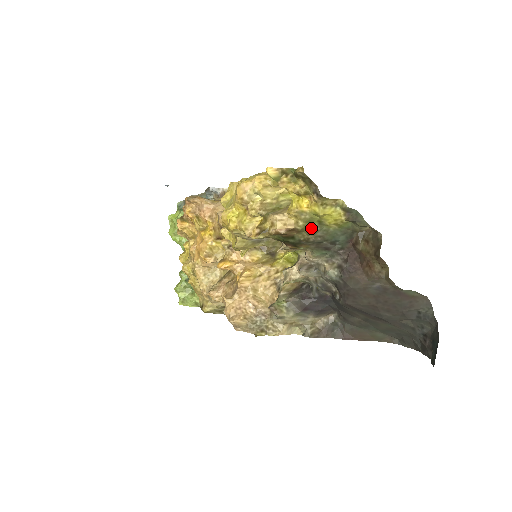
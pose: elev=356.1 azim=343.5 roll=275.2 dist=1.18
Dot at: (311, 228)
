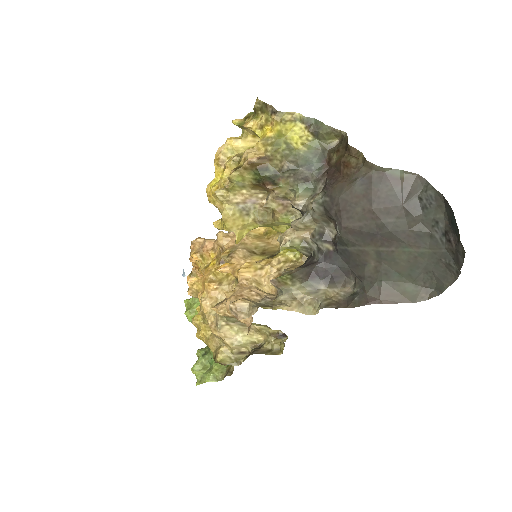
Dot at: (280, 152)
